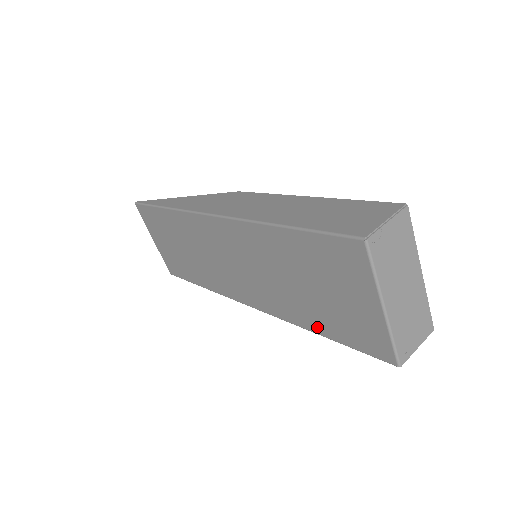
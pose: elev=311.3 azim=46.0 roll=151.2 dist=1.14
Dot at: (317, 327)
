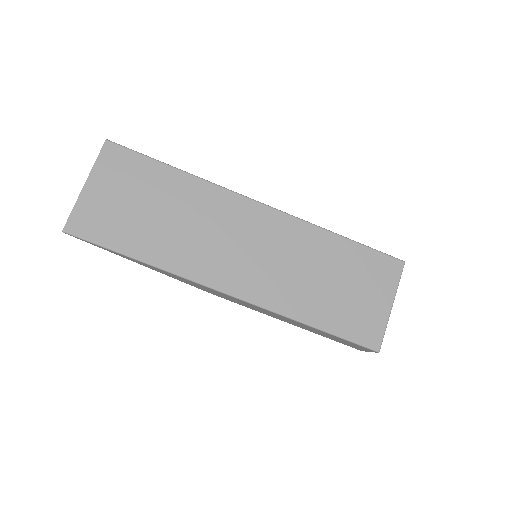
Dot at: (317, 319)
